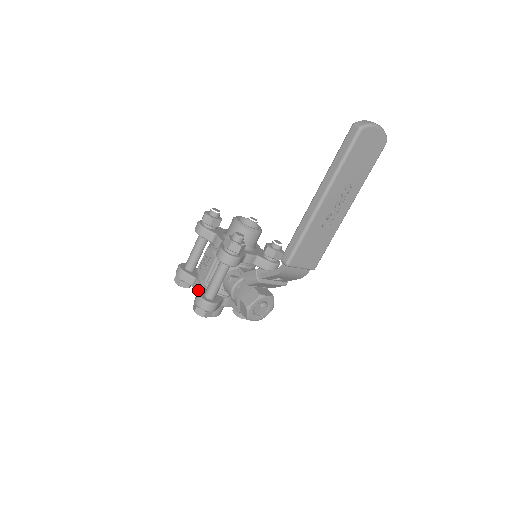
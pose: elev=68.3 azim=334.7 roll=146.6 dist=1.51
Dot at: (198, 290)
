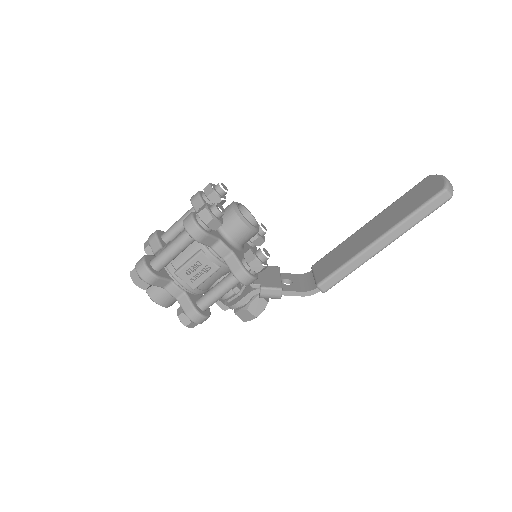
Dot at: (179, 296)
